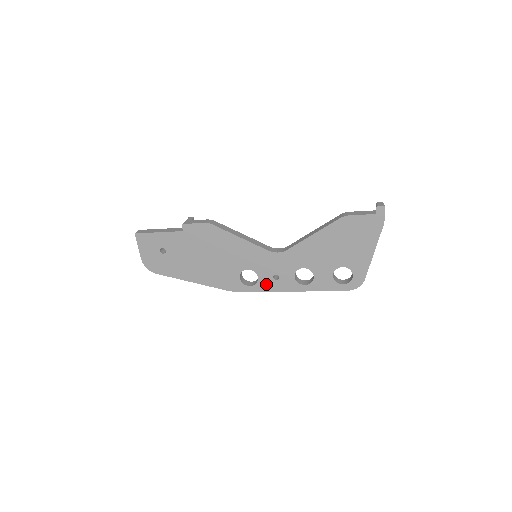
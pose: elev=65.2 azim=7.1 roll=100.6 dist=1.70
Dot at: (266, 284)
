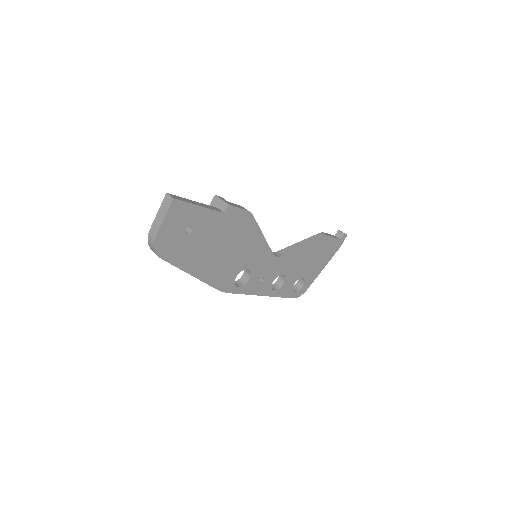
Dot at: (251, 286)
